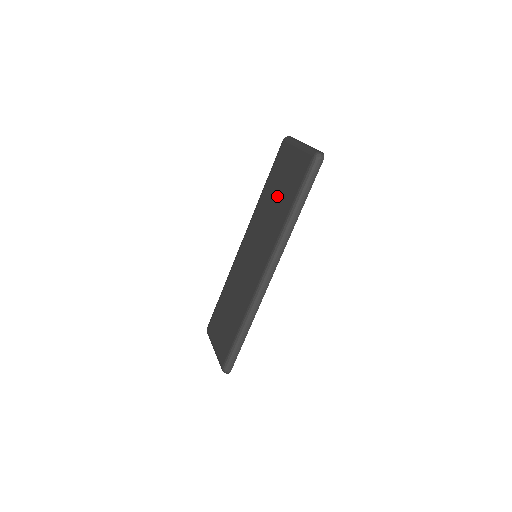
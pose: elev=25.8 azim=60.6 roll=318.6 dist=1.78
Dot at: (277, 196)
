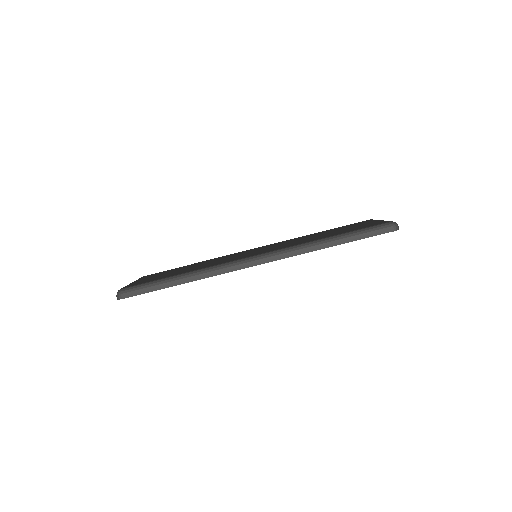
Dot at: (326, 233)
